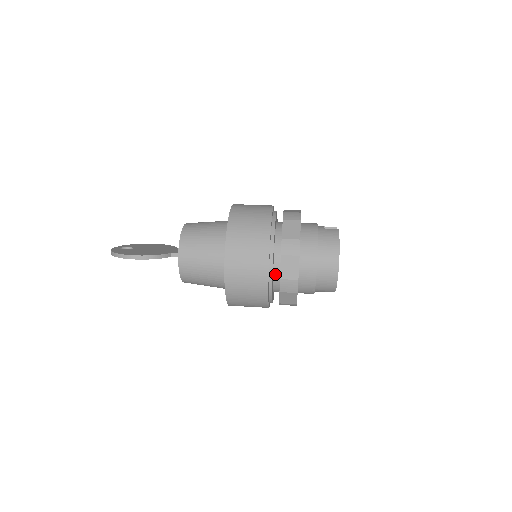
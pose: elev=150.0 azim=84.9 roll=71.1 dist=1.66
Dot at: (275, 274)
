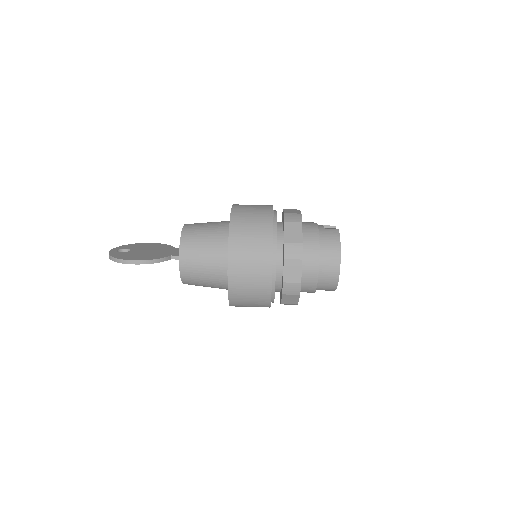
Dot at: (277, 276)
